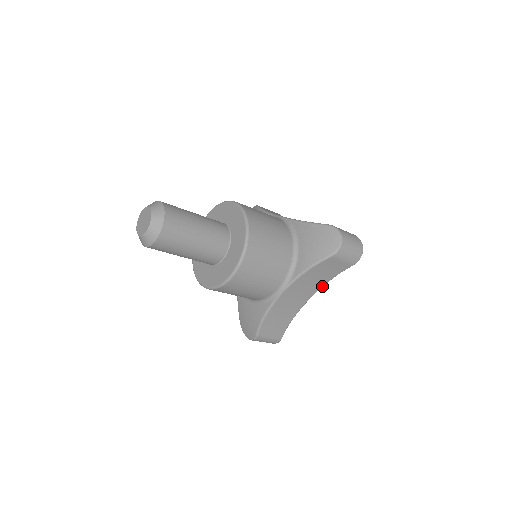
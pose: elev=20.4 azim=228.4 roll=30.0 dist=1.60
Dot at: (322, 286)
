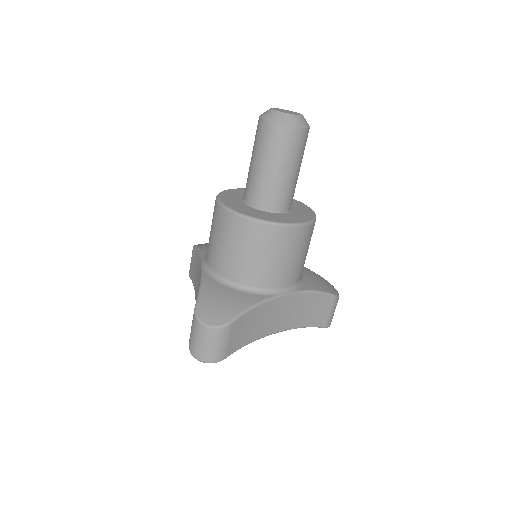
Dot at: (294, 327)
